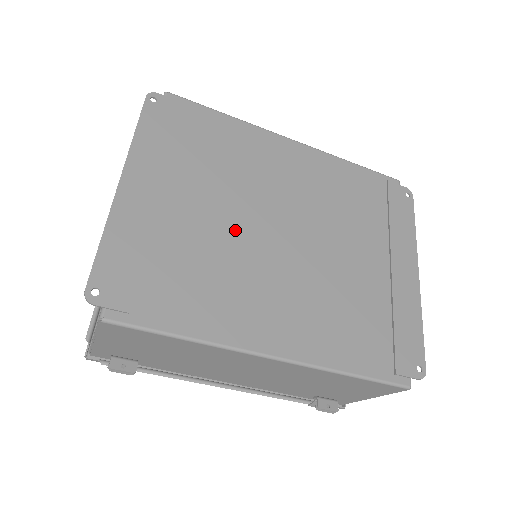
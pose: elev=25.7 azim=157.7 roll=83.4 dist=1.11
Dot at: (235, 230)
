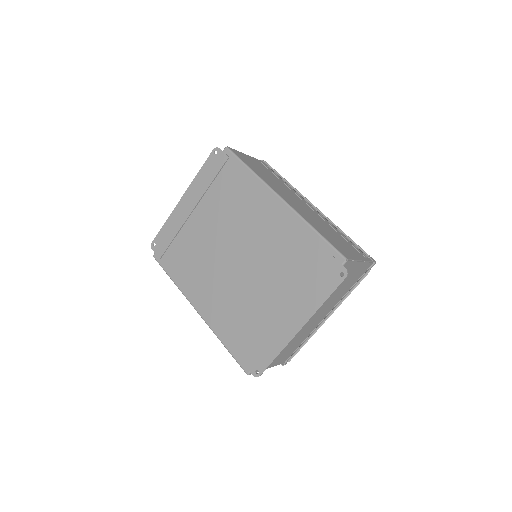
Dot at: (214, 243)
